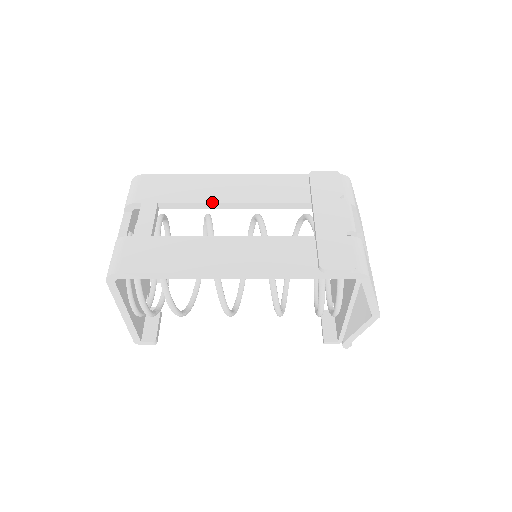
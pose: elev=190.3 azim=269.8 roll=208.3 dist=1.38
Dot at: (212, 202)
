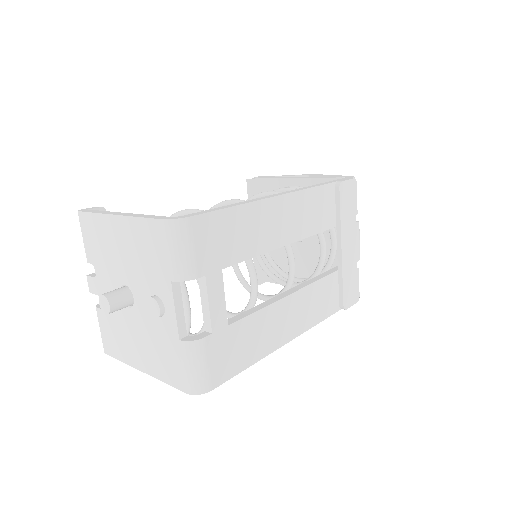
Dot at: (271, 250)
